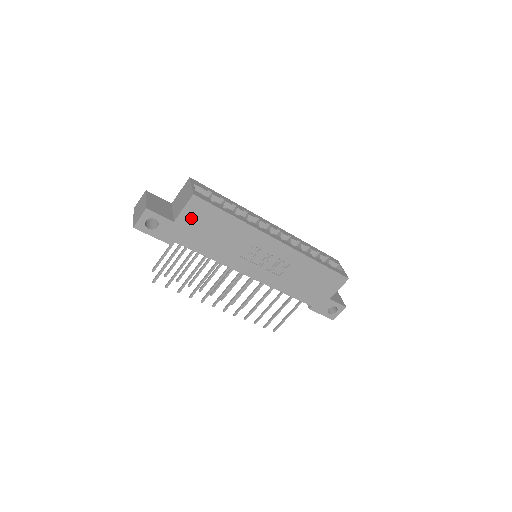
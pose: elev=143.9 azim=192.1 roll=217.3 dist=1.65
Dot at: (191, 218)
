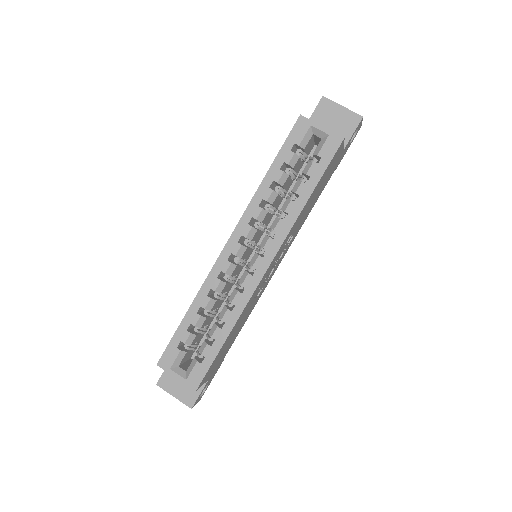
Dot at: (212, 370)
